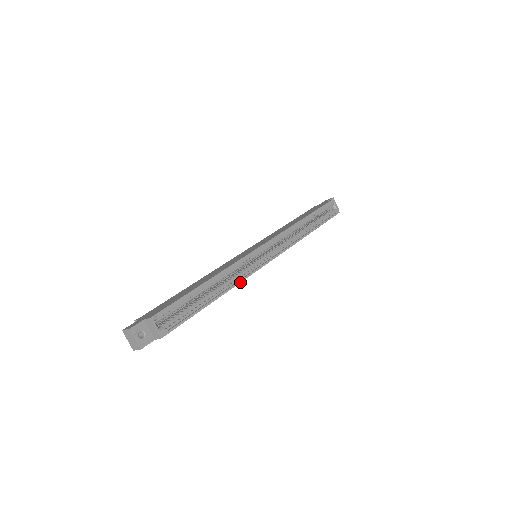
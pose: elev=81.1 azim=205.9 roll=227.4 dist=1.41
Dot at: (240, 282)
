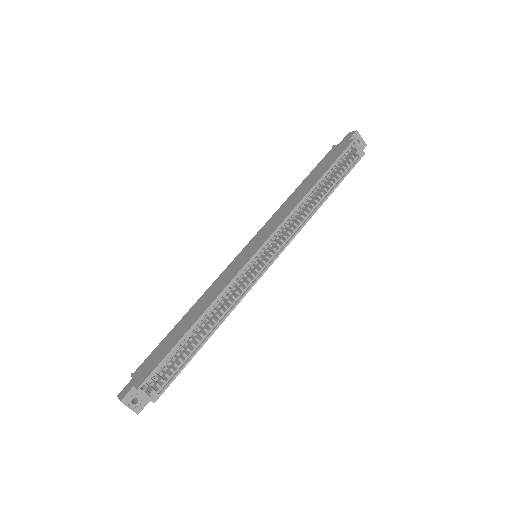
Dot at: occluded
